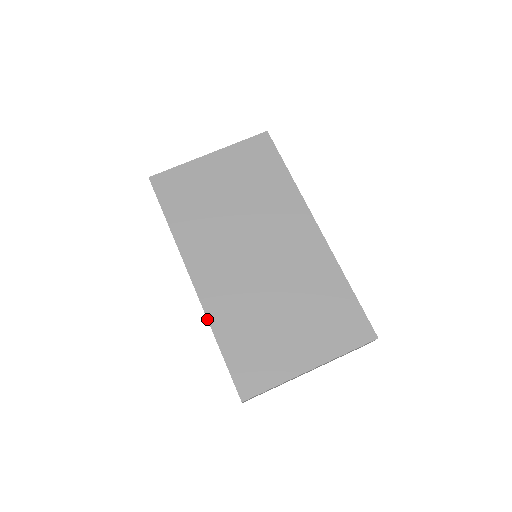
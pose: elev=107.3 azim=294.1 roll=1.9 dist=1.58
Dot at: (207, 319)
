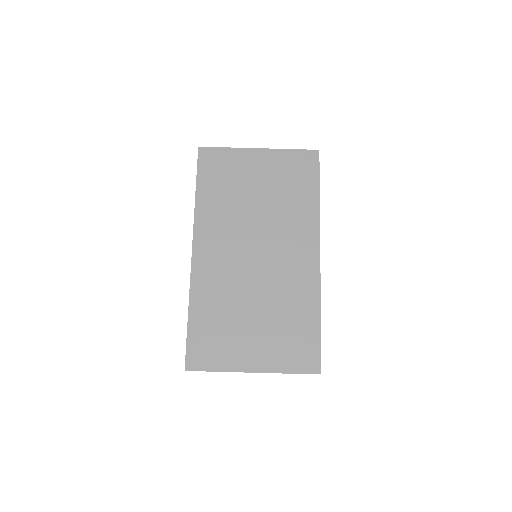
Dot at: (189, 290)
